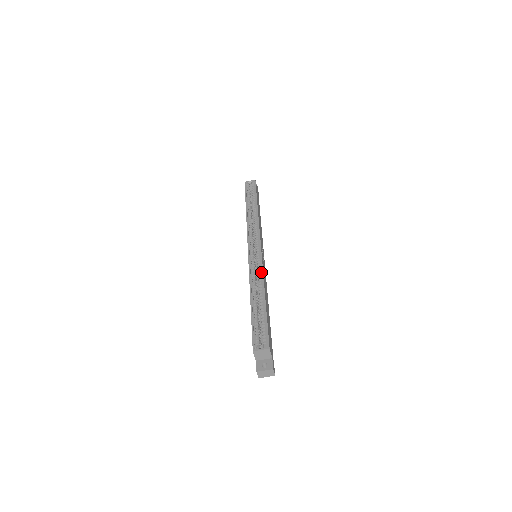
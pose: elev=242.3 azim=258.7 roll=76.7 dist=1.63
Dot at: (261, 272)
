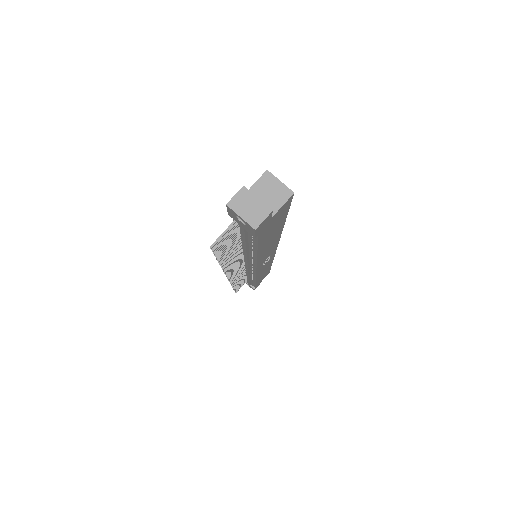
Dot at: occluded
